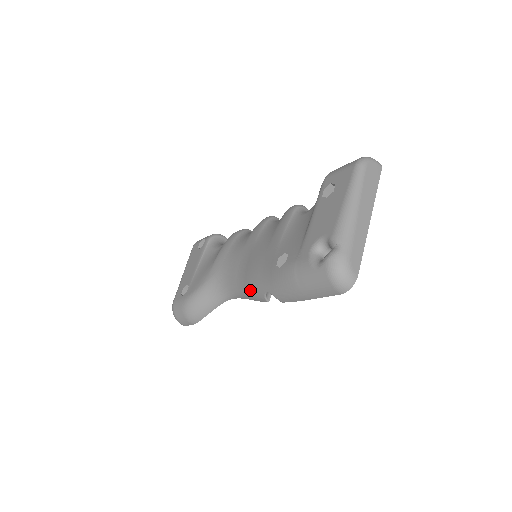
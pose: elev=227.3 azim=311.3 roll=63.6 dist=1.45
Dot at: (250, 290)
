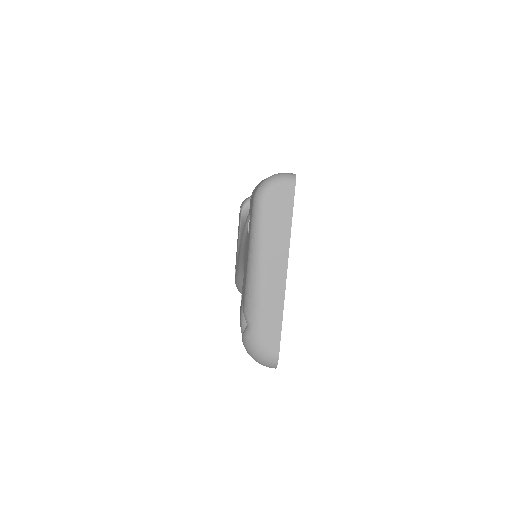
Dot at: occluded
